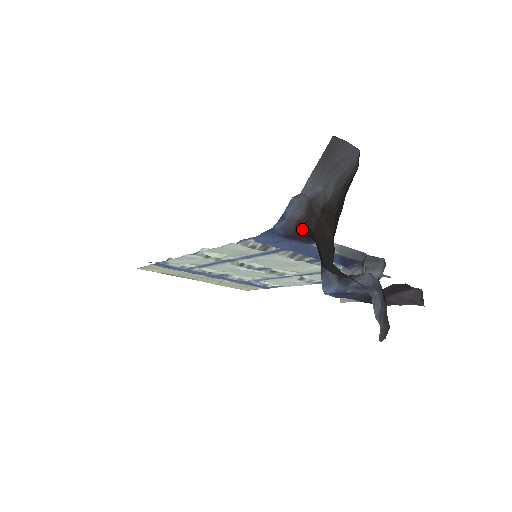
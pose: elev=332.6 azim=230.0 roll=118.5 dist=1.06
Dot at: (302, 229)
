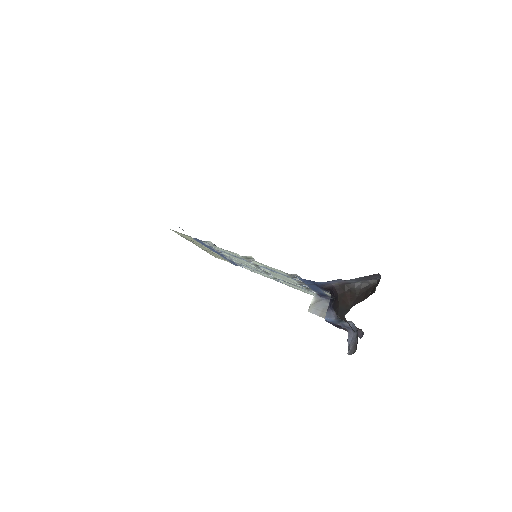
Dot at: (331, 289)
